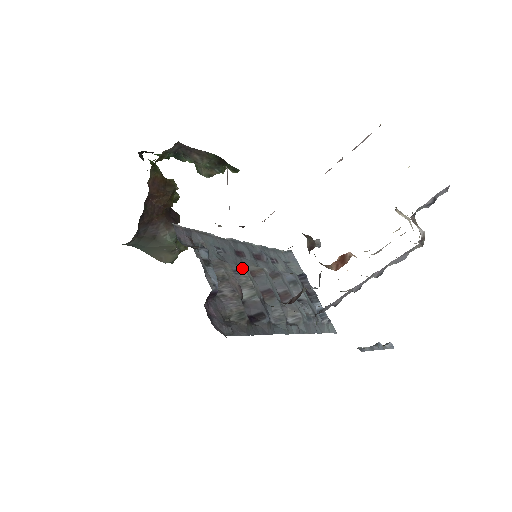
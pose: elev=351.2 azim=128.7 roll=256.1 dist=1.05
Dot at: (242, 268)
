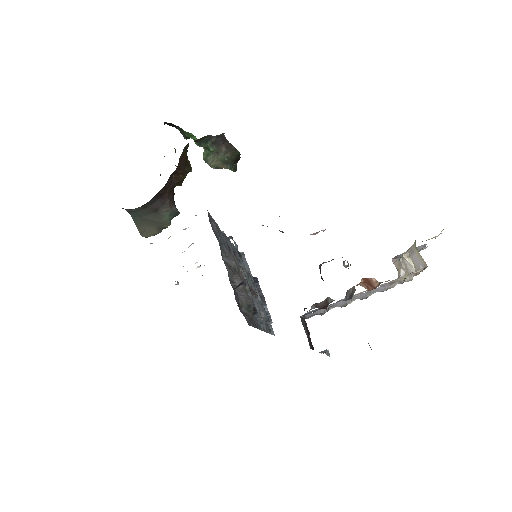
Dot at: occluded
